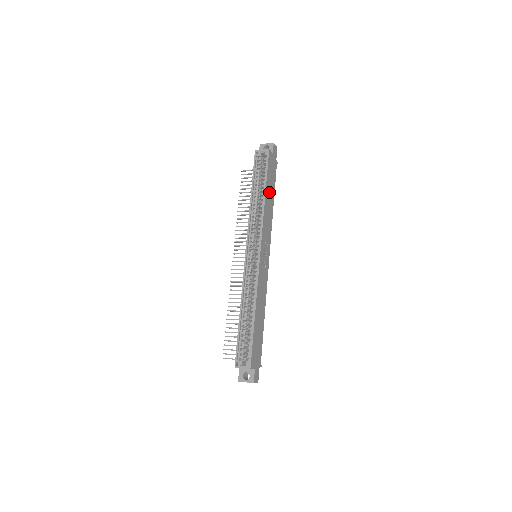
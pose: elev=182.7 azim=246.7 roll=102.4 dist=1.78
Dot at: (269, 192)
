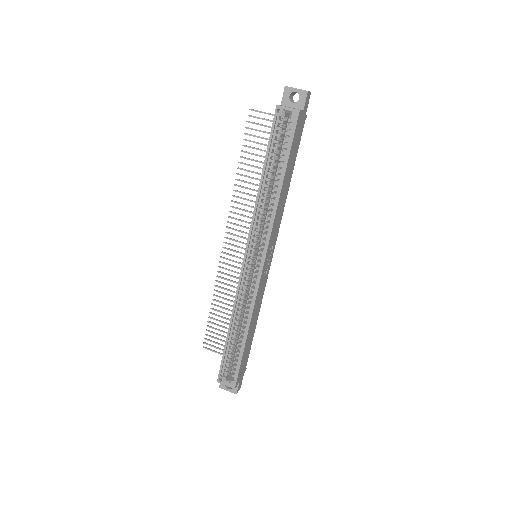
Dot at: (287, 175)
